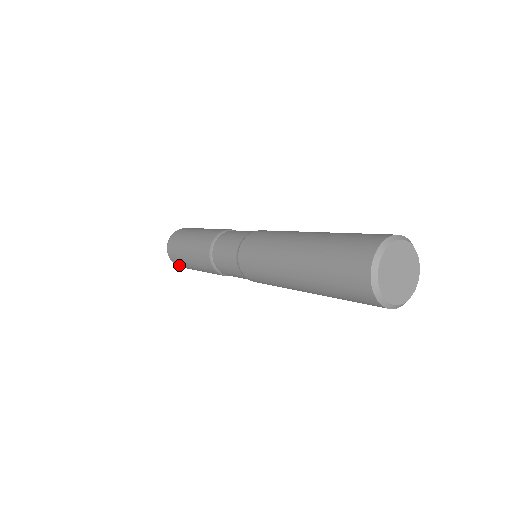
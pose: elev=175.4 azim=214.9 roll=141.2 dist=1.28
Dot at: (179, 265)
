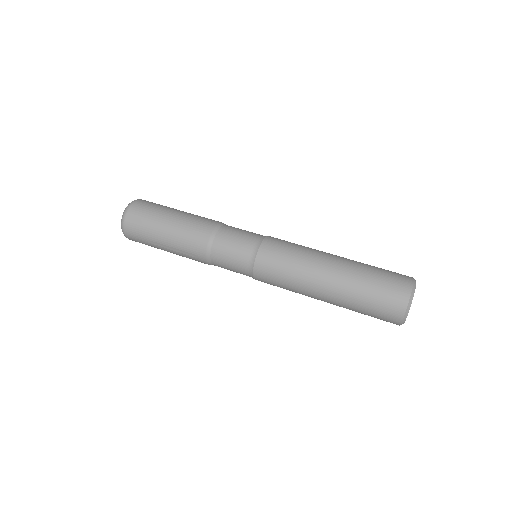
Dot at: (137, 241)
